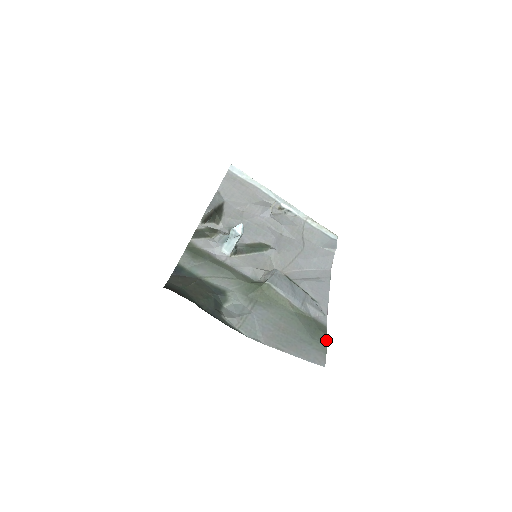
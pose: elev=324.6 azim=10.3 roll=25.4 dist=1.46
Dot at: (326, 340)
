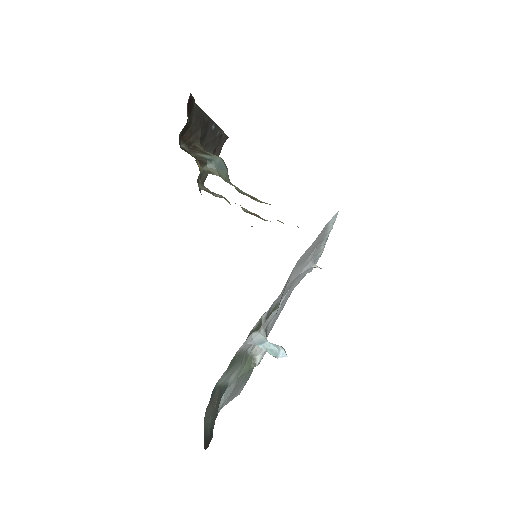
Dot at: occluded
